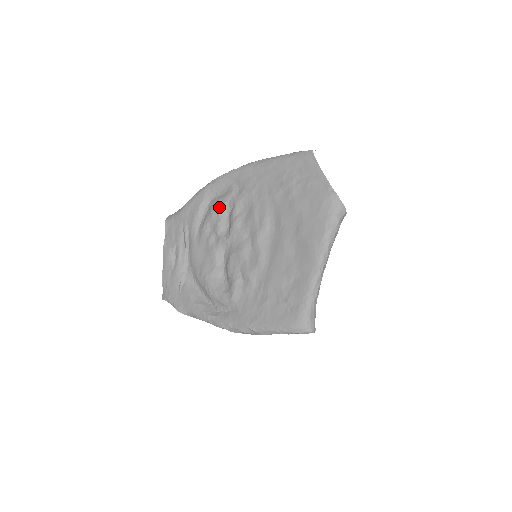
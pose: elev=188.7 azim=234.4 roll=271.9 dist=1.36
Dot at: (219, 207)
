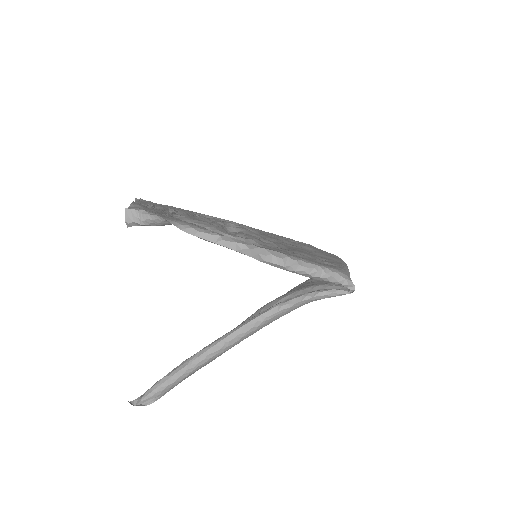
Dot at: occluded
